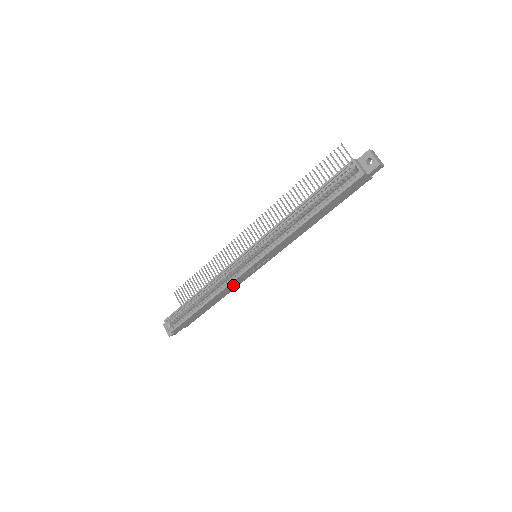
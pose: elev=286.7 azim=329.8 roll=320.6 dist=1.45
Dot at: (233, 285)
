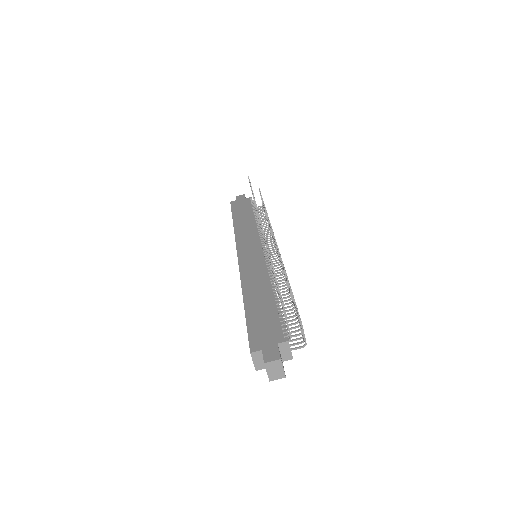
Dot at: occluded
